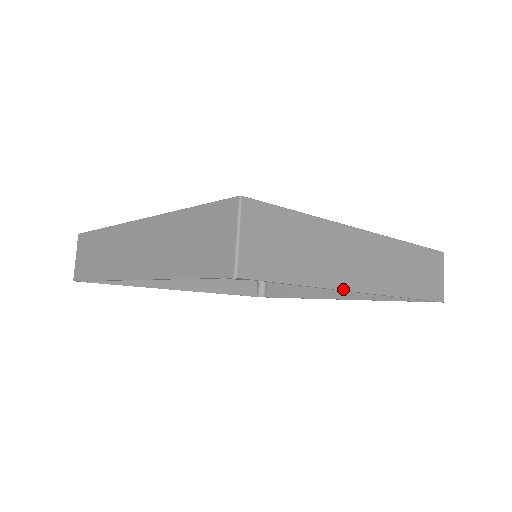
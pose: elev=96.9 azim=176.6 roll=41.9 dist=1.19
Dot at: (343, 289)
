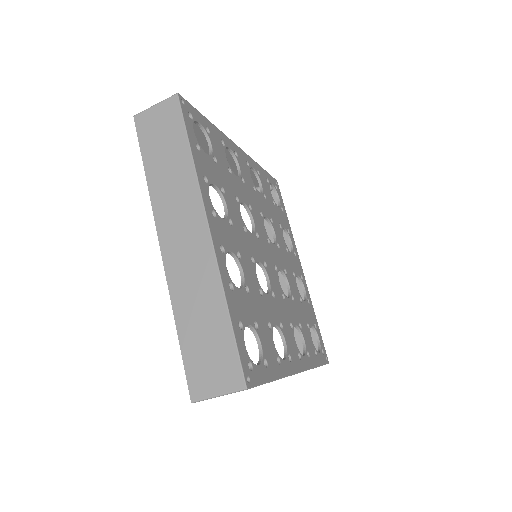
Dot at: occluded
